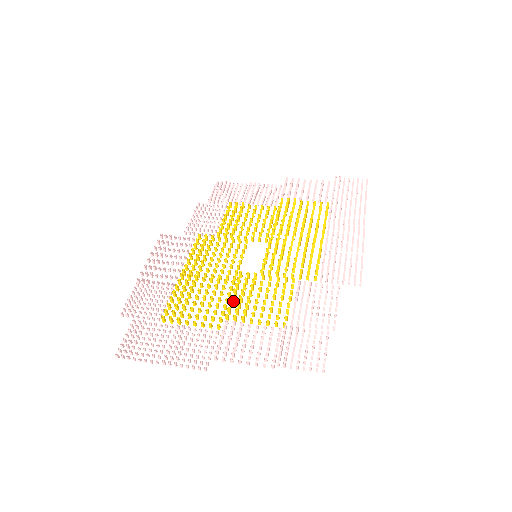
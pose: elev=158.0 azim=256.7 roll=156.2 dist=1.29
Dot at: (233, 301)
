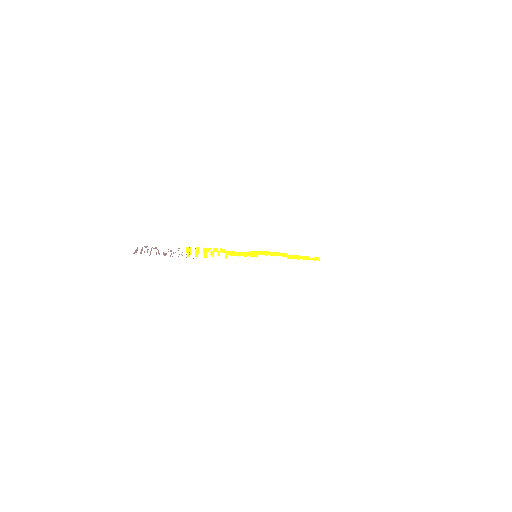
Dot at: occluded
